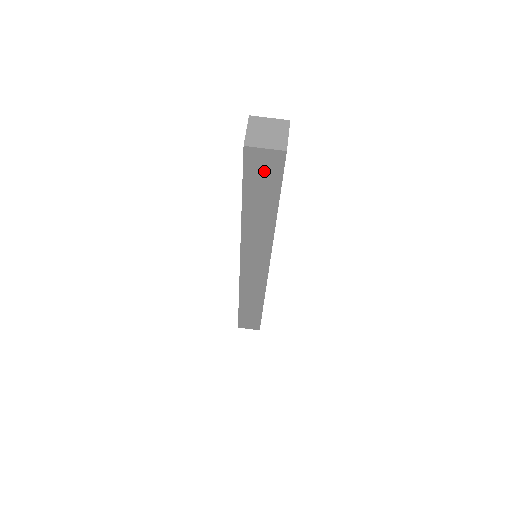
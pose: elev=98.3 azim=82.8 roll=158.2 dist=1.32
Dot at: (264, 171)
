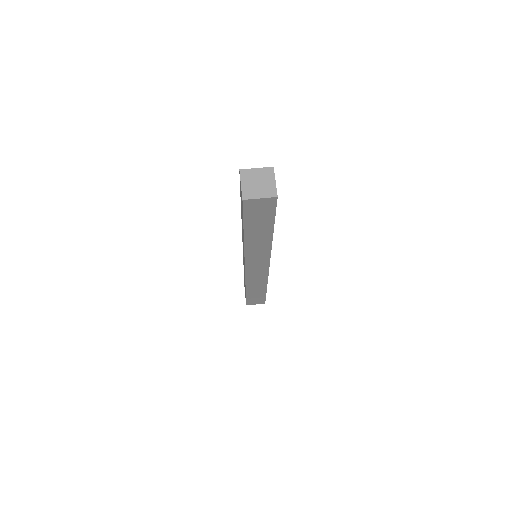
Dot at: (260, 211)
